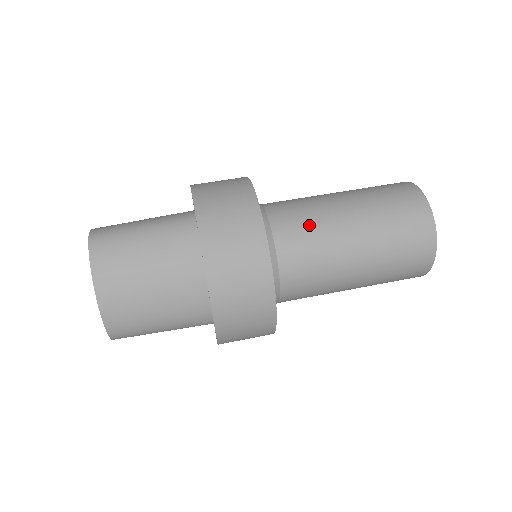
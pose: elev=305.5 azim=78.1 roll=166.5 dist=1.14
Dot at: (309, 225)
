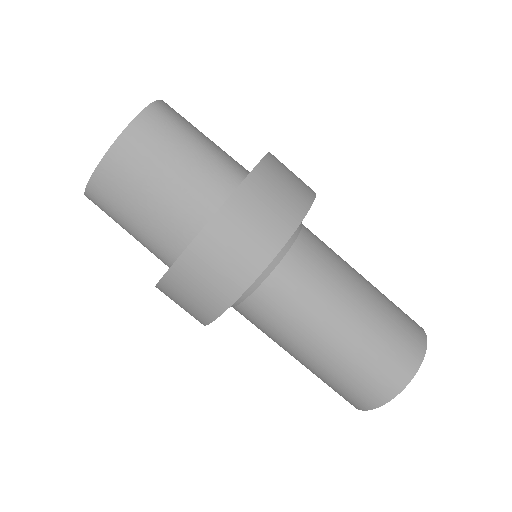
Dot at: (318, 280)
